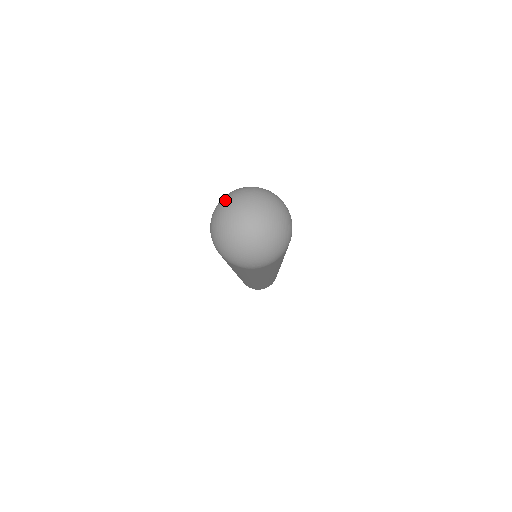
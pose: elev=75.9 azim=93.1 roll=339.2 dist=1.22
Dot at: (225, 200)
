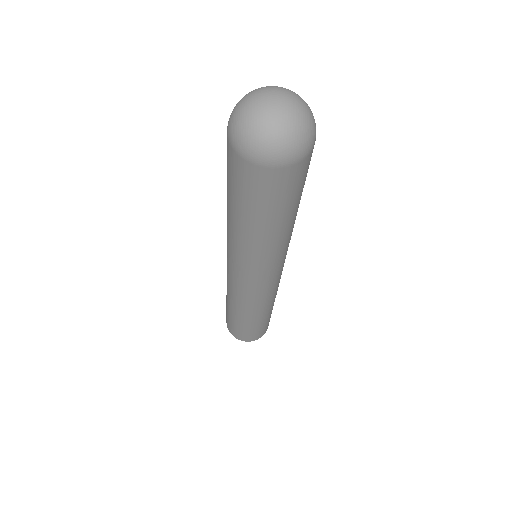
Dot at: occluded
